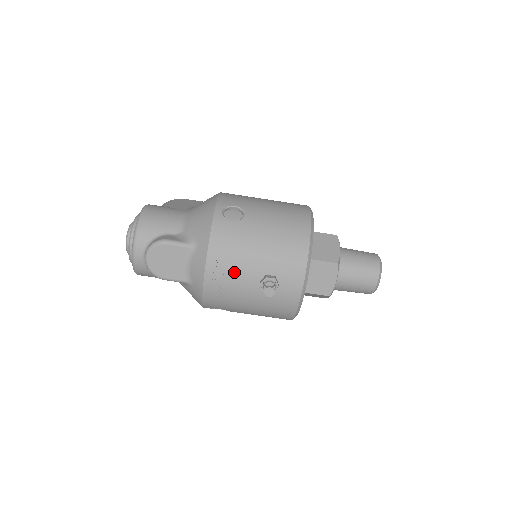
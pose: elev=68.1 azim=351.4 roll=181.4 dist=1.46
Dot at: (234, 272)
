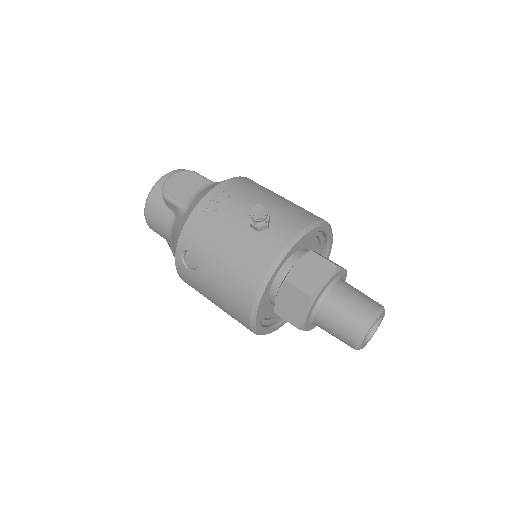
Dot at: (235, 202)
